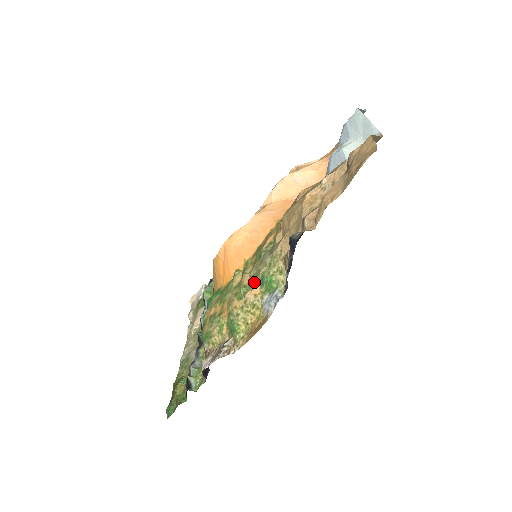
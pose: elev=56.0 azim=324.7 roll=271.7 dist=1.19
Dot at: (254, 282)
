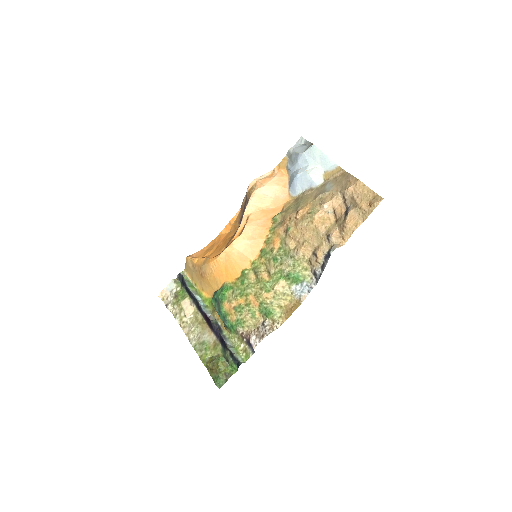
Dot at: (278, 278)
